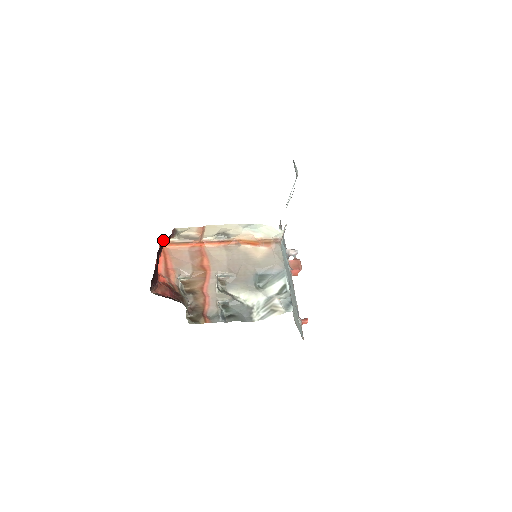
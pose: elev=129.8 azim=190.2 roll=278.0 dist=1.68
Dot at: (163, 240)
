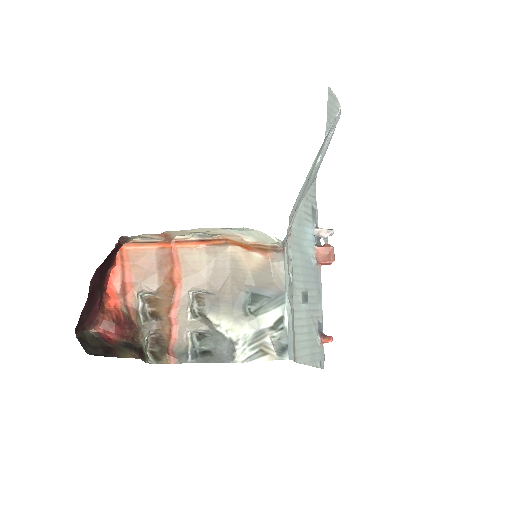
Dot at: occluded
